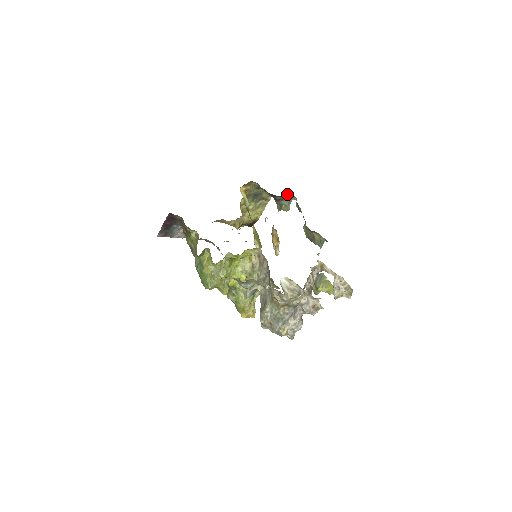
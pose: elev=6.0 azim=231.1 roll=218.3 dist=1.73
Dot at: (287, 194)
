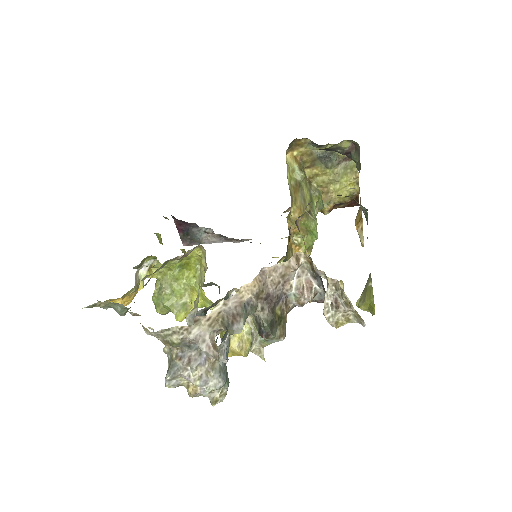
Dot at: (348, 141)
